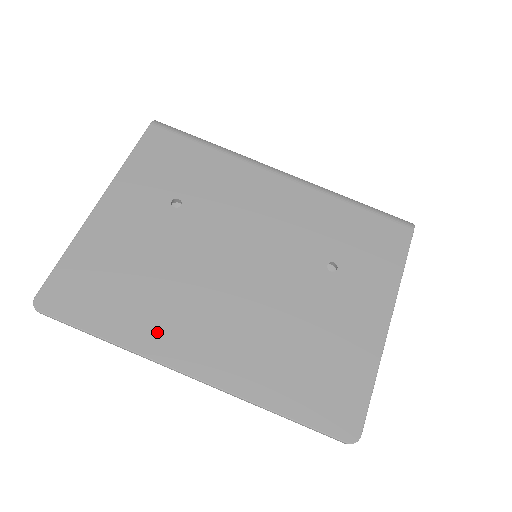
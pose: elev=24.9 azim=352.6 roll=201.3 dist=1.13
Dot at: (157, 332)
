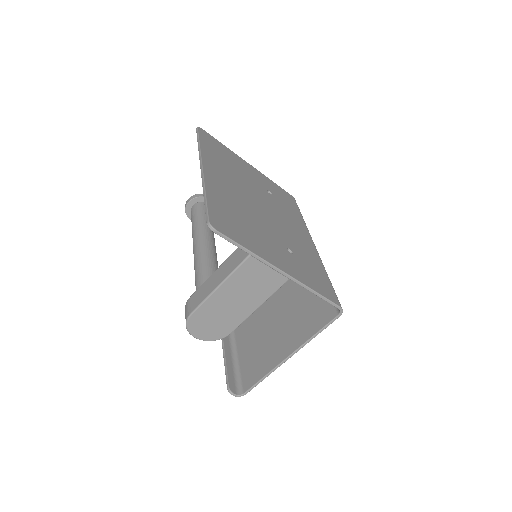
Dot at: (213, 162)
